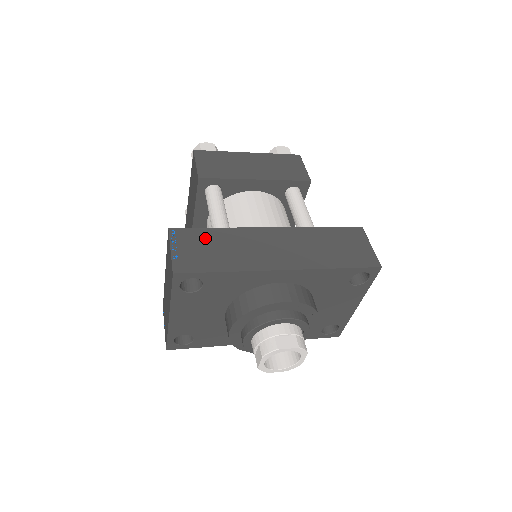
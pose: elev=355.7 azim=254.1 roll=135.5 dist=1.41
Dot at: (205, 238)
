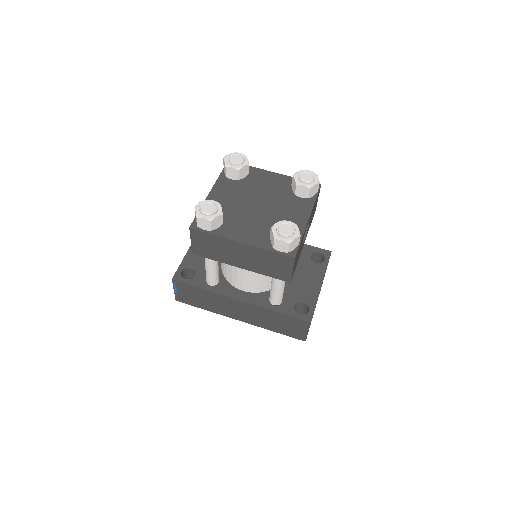
Dot at: (194, 292)
